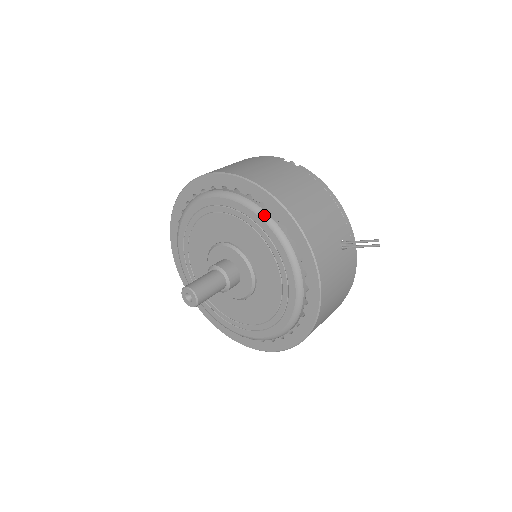
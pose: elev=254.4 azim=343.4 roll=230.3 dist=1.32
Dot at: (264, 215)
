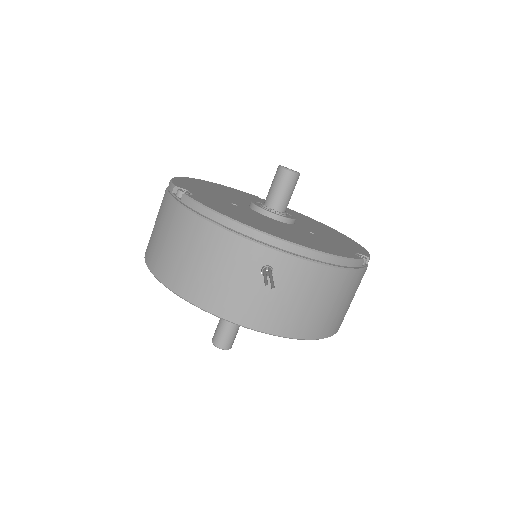
Dot at: occluded
